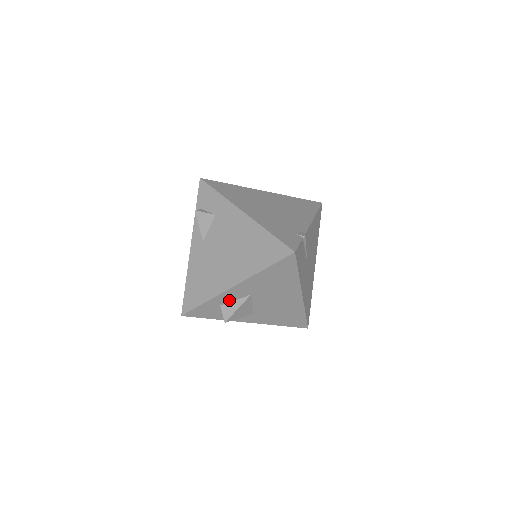
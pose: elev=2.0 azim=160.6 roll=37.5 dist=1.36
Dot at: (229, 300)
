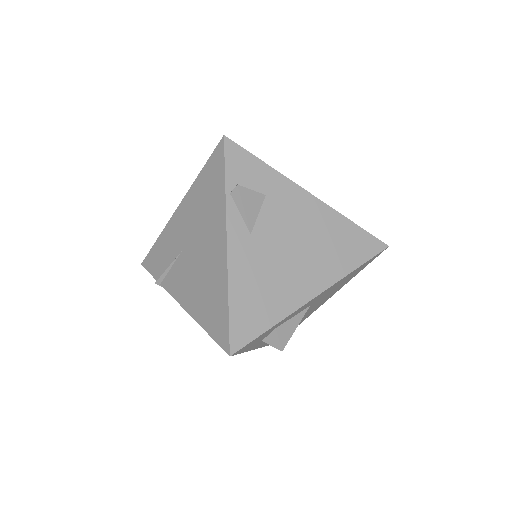
Dot at: (290, 318)
